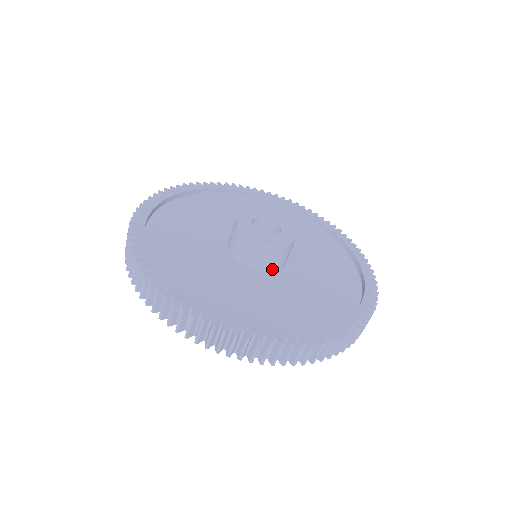
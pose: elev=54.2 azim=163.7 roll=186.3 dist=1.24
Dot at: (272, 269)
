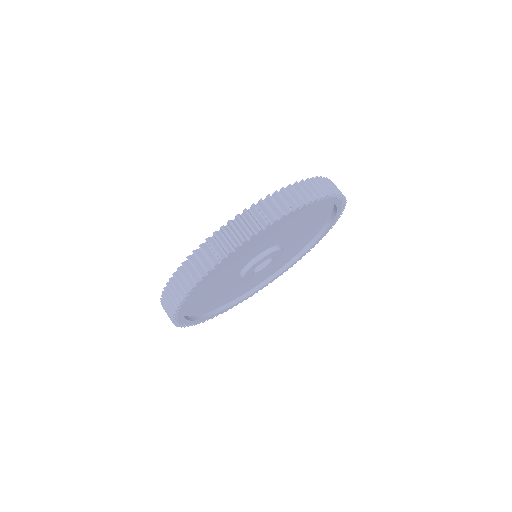
Dot at: occluded
